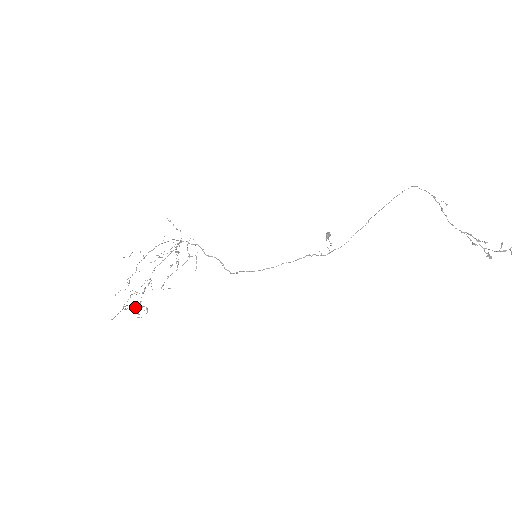
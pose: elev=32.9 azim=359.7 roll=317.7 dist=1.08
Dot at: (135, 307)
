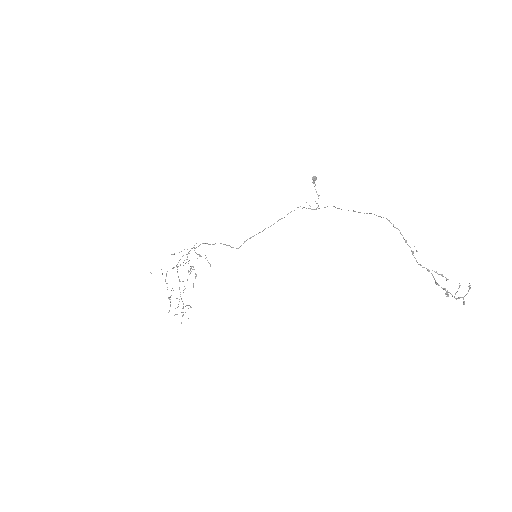
Dot at: occluded
